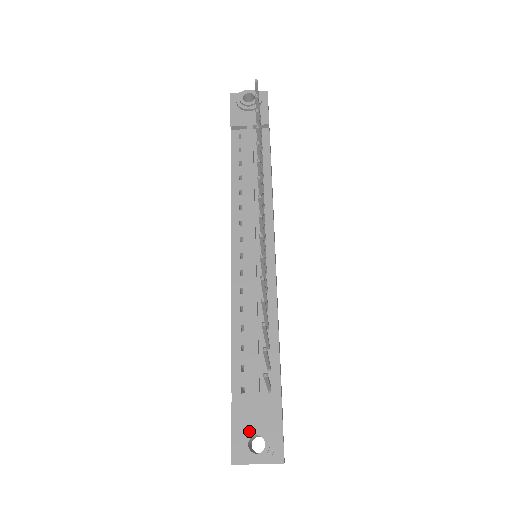
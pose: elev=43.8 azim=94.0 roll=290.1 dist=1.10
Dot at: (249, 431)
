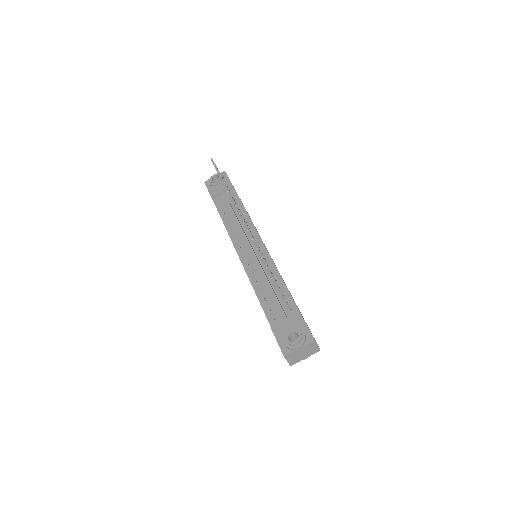
Dot at: (286, 334)
